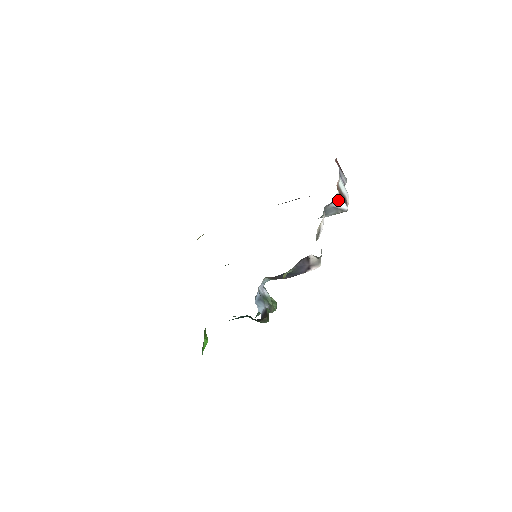
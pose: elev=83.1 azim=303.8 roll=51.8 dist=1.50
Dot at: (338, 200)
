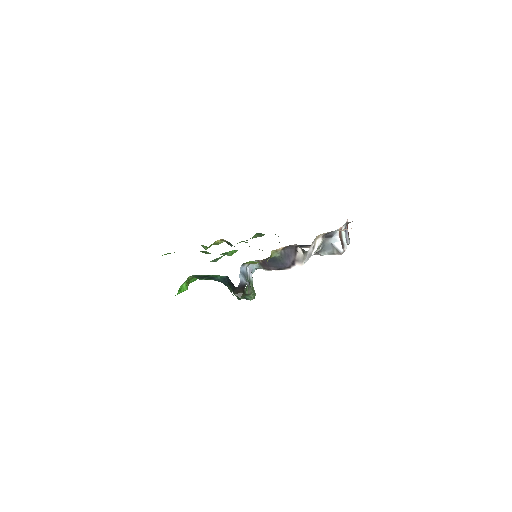
Dot at: (337, 239)
